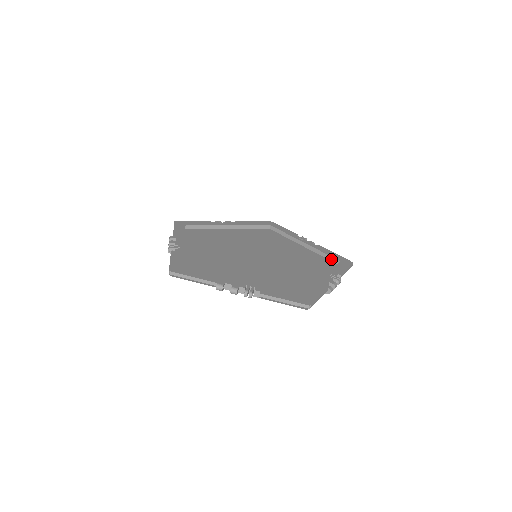
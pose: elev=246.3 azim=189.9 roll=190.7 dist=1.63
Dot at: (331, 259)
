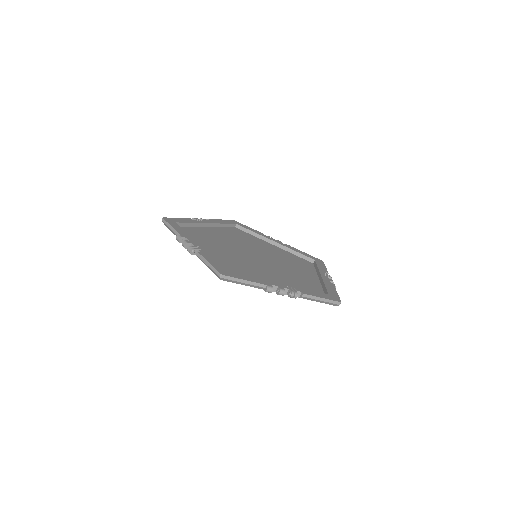
Dot at: (305, 258)
